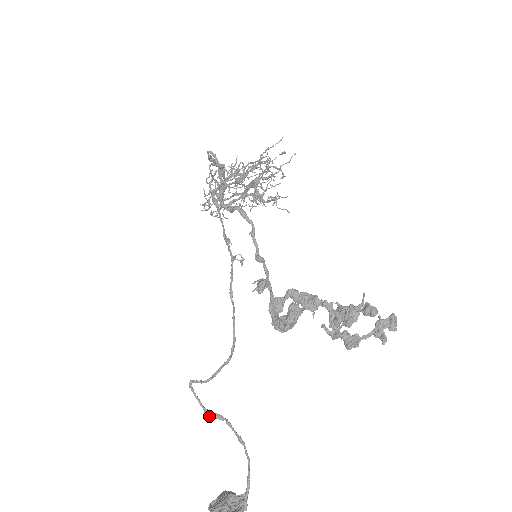
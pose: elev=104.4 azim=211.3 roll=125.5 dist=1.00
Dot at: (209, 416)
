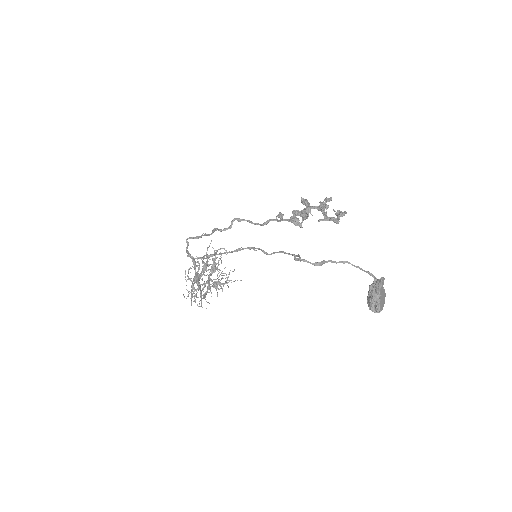
Dot at: (319, 264)
